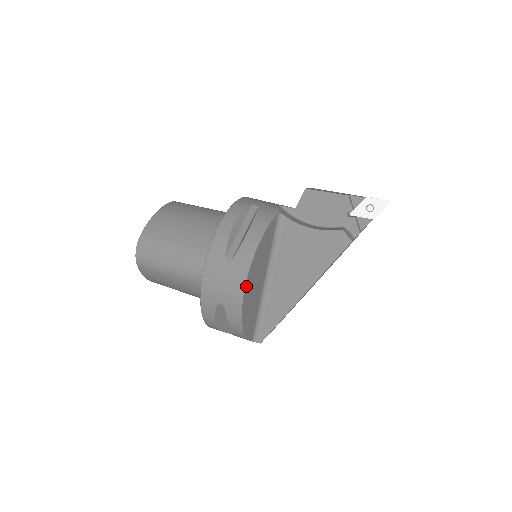
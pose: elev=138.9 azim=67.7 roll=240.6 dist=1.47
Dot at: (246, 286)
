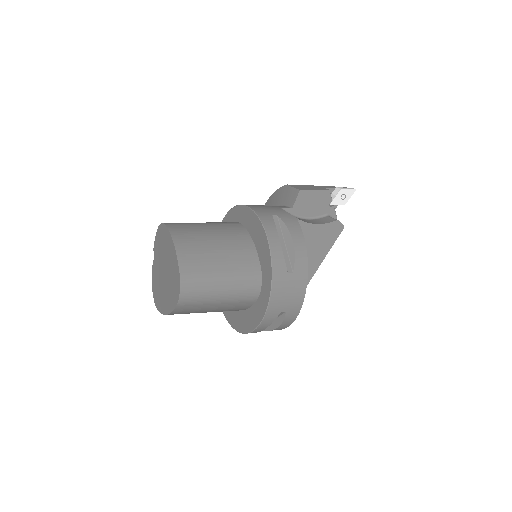
Dot at: (304, 290)
